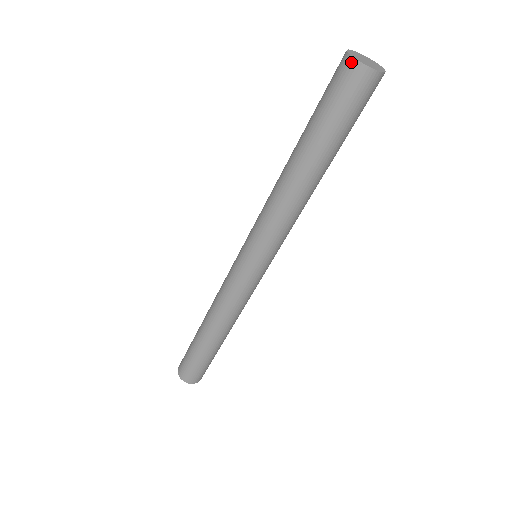
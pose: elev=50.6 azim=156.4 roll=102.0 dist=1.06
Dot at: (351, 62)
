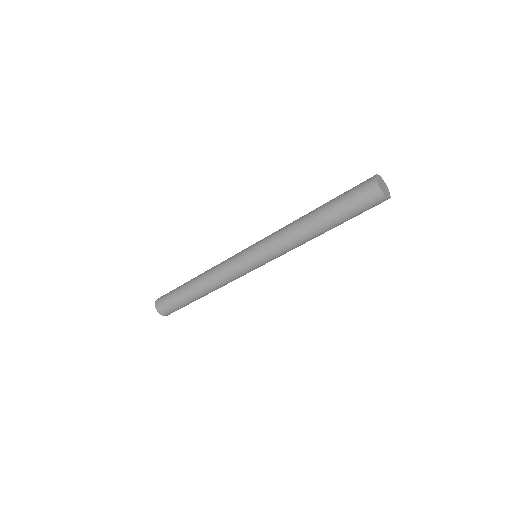
Dot at: (377, 189)
